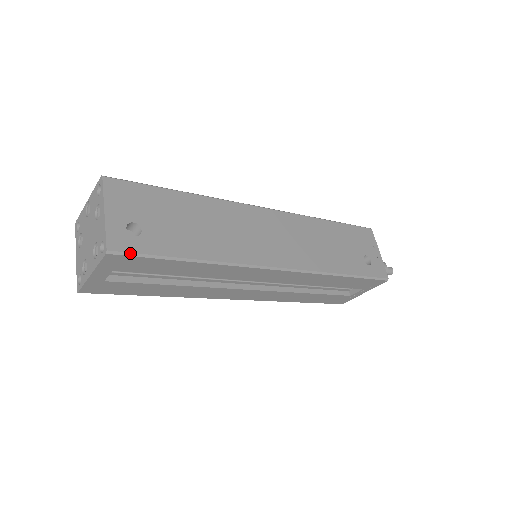
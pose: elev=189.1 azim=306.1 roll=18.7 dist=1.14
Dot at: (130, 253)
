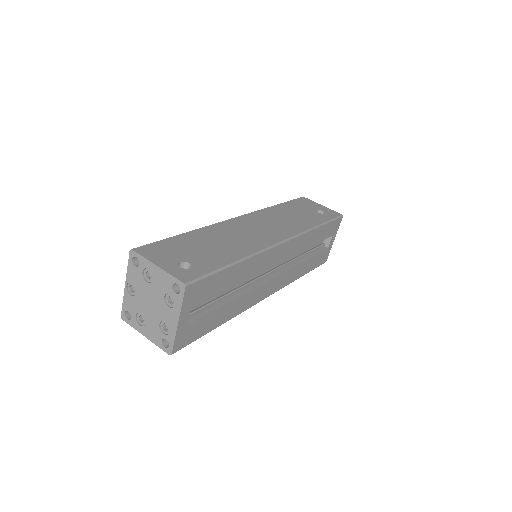
Dot at: (198, 278)
